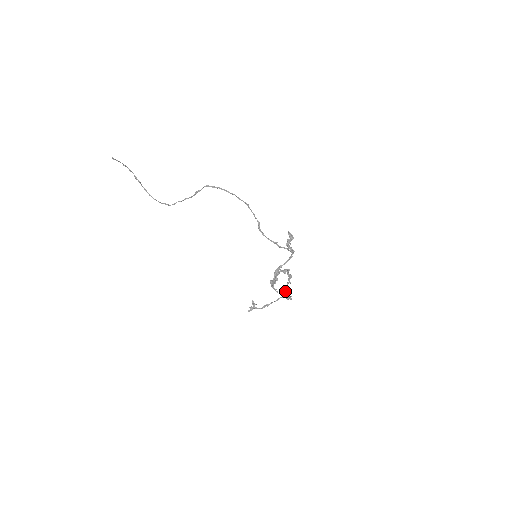
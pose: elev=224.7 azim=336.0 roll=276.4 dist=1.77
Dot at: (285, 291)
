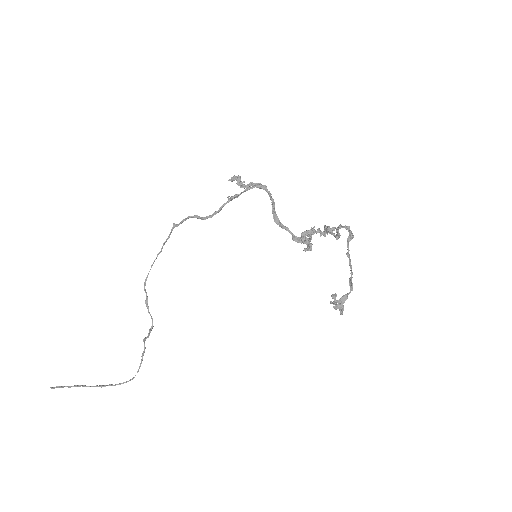
Dot at: (337, 238)
